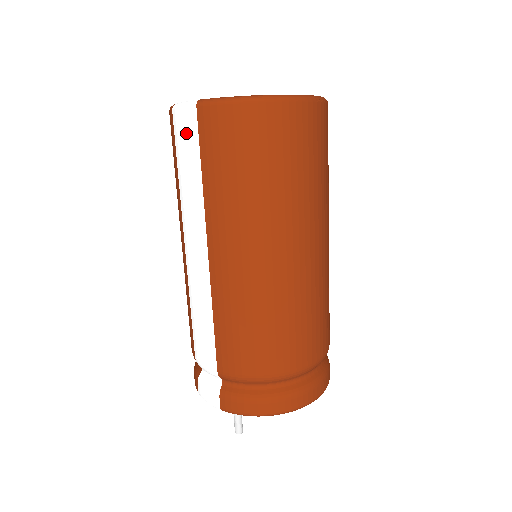
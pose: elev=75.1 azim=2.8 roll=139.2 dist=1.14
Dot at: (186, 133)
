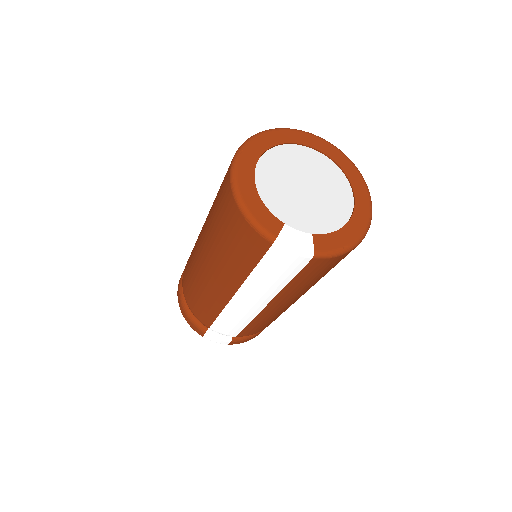
Dot at: (288, 265)
